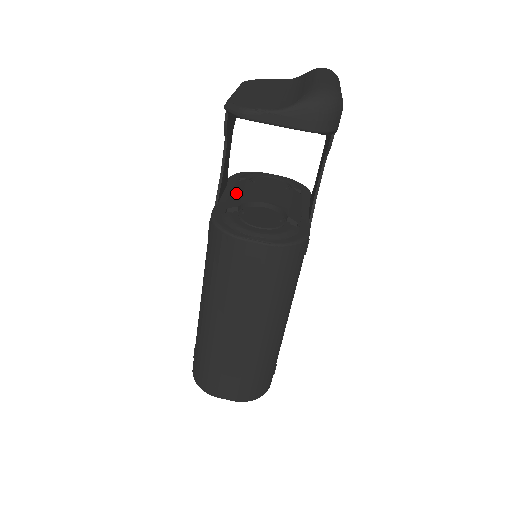
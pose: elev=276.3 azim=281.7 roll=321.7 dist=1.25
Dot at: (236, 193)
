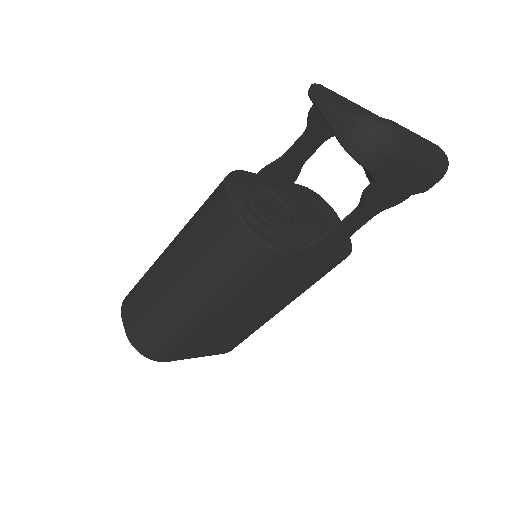
Dot at: (284, 187)
